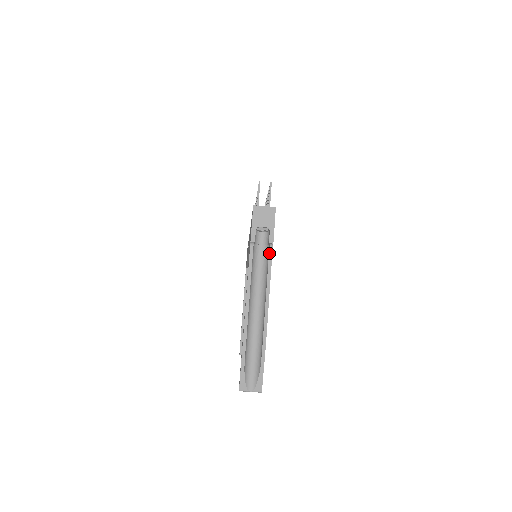
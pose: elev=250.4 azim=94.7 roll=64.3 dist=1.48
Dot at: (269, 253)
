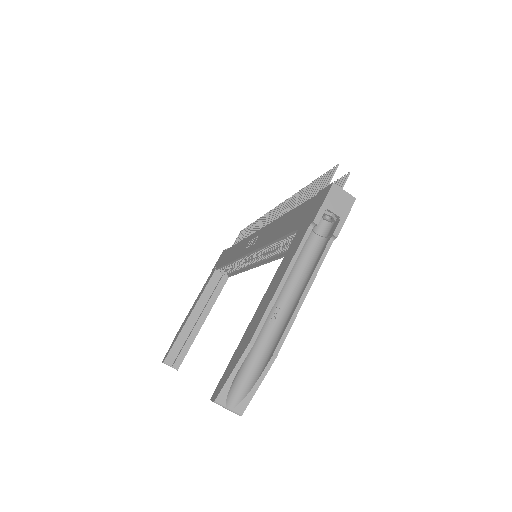
Dot at: (326, 246)
